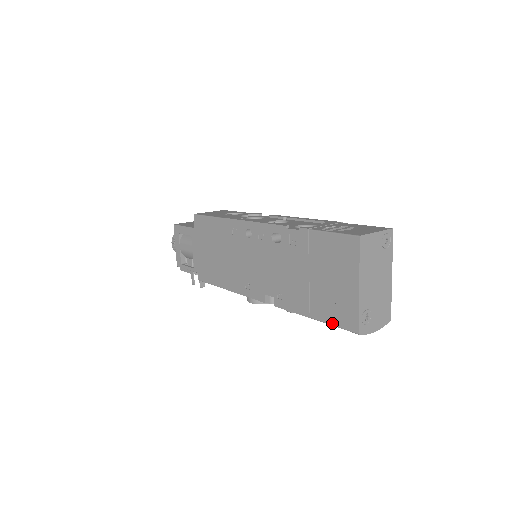
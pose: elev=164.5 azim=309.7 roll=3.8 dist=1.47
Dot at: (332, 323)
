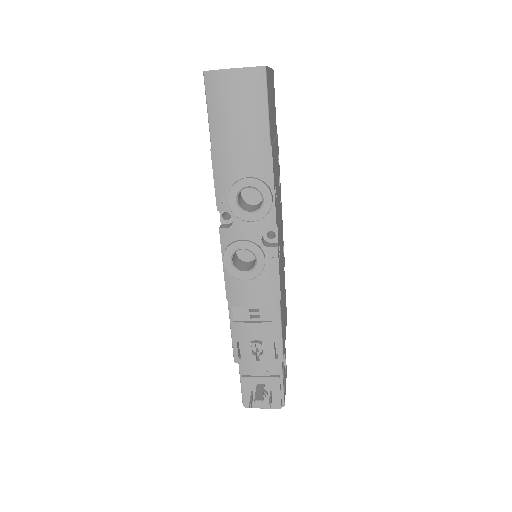
Dot at: (208, 113)
